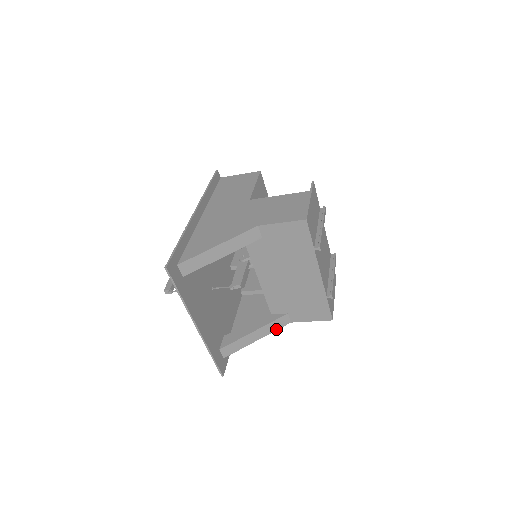
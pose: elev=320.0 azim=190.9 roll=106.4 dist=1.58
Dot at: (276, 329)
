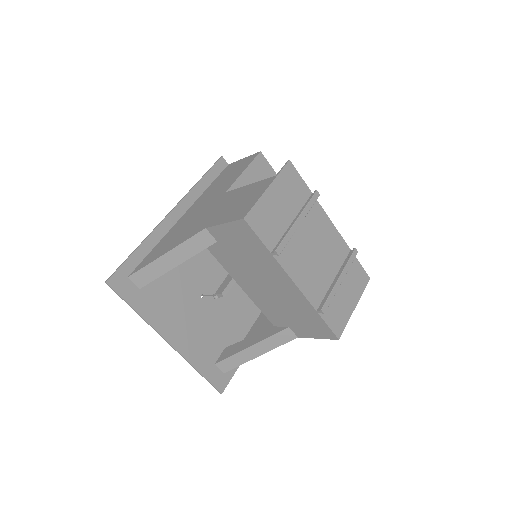
Dot at: (280, 344)
